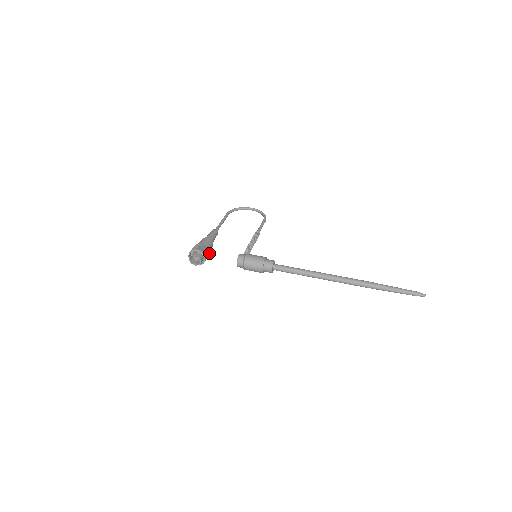
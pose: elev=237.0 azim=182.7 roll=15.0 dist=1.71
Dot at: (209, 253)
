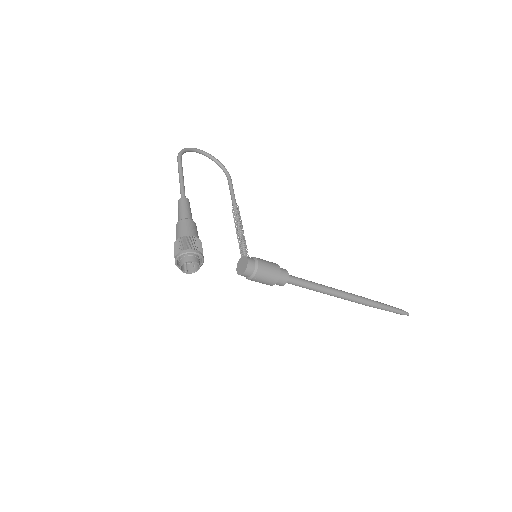
Dot at: occluded
